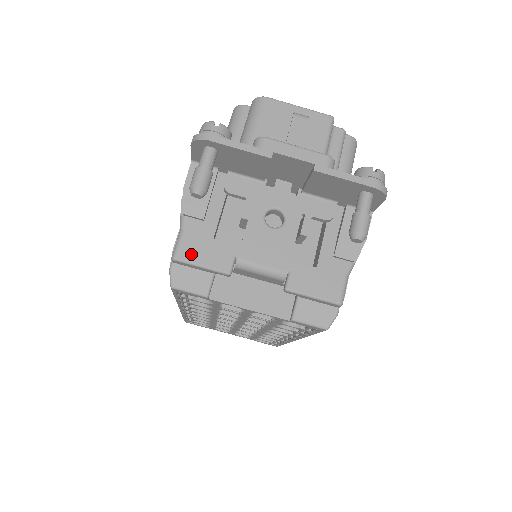
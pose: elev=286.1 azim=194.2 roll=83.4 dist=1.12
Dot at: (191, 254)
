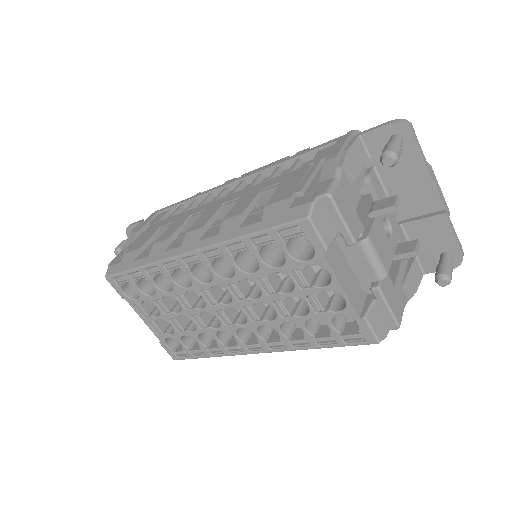
Dot at: (341, 203)
